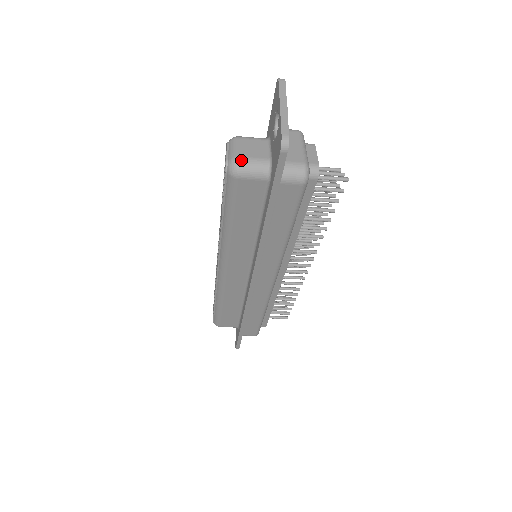
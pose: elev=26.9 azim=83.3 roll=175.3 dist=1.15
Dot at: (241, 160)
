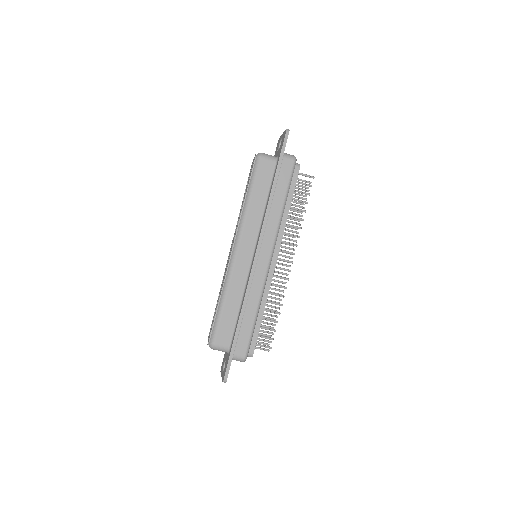
Dot at: (263, 153)
